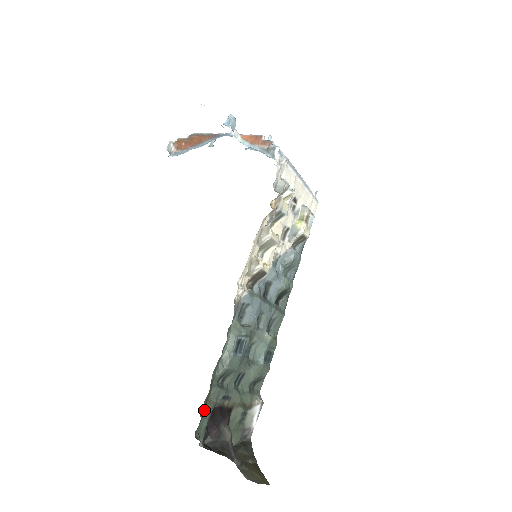
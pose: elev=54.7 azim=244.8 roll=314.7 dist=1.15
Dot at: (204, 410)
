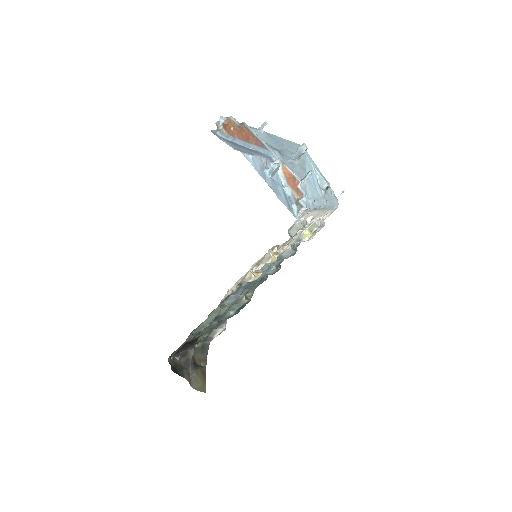
Dot at: occluded
